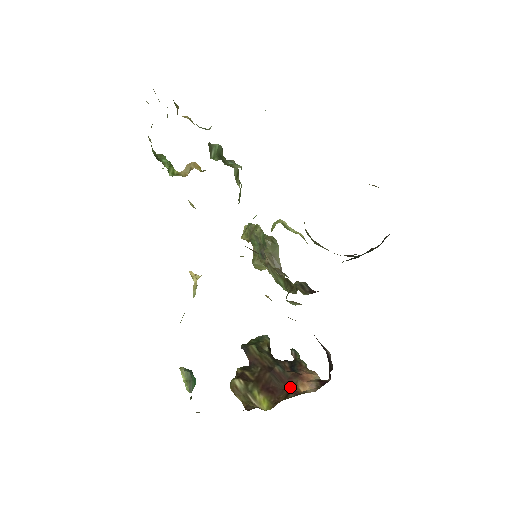
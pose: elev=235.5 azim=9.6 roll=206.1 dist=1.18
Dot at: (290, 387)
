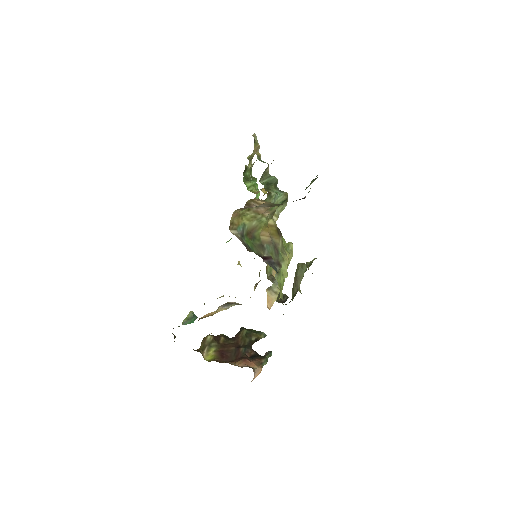
Dot at: (235, 361)
